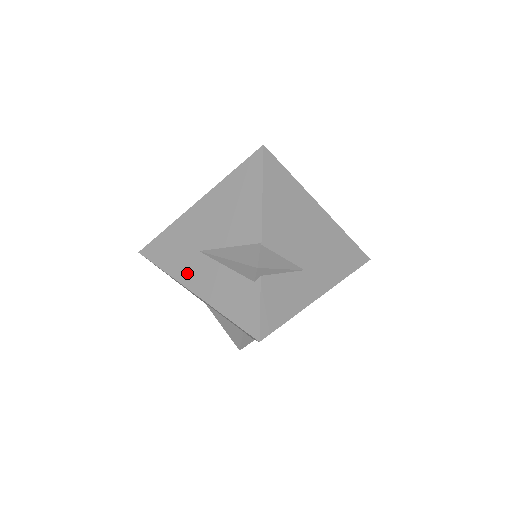
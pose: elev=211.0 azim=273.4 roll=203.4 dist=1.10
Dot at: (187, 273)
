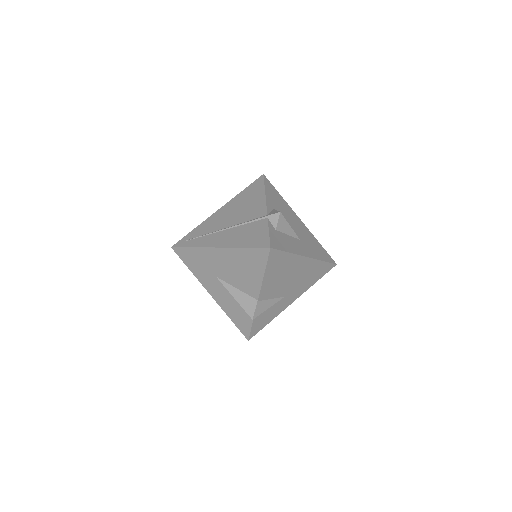
Dot at: (207, 283)
